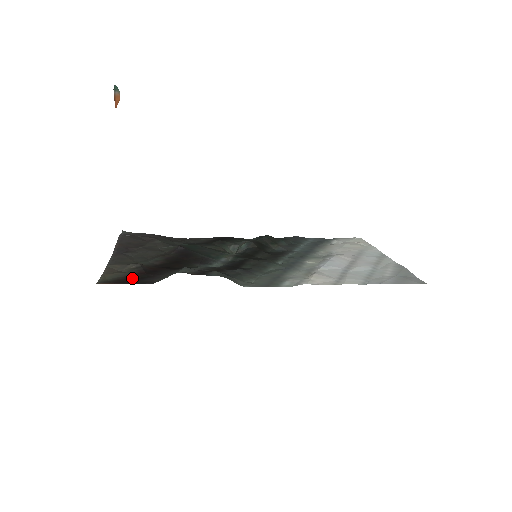
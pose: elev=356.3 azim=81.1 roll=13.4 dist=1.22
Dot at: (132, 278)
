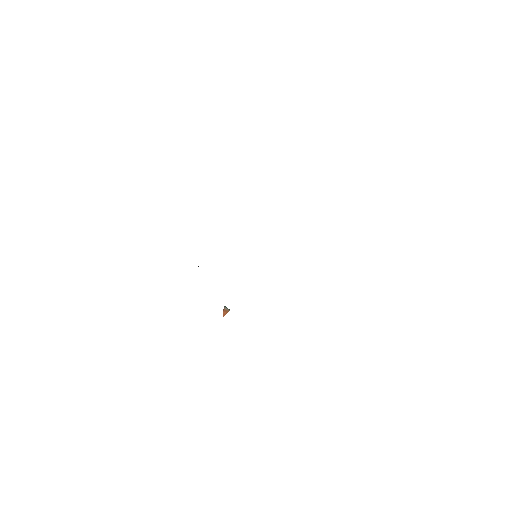
Dot at: occluded
